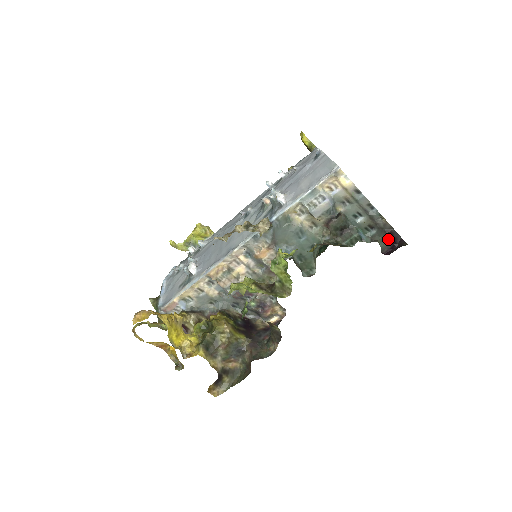
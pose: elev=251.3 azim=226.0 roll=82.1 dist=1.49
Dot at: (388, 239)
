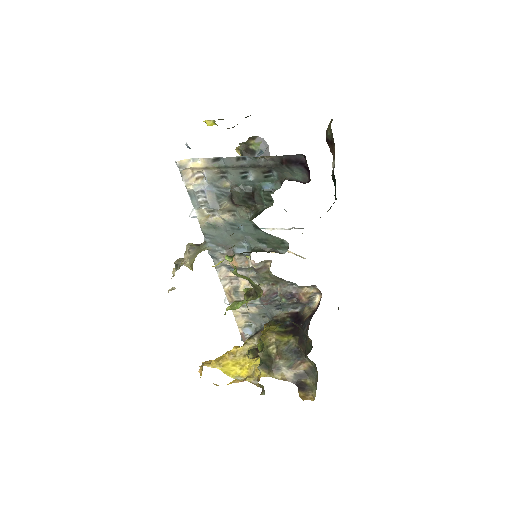
Dot at: (293, 167)
